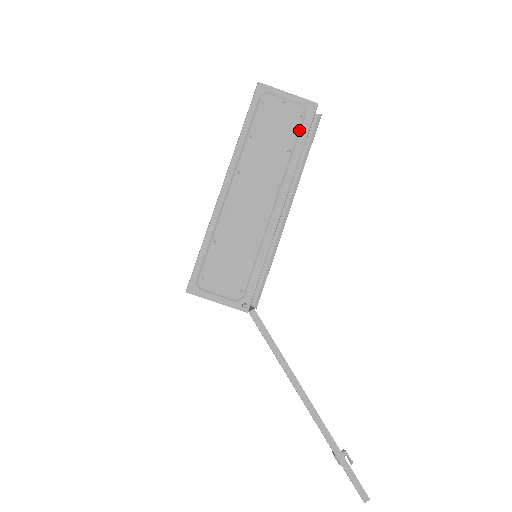
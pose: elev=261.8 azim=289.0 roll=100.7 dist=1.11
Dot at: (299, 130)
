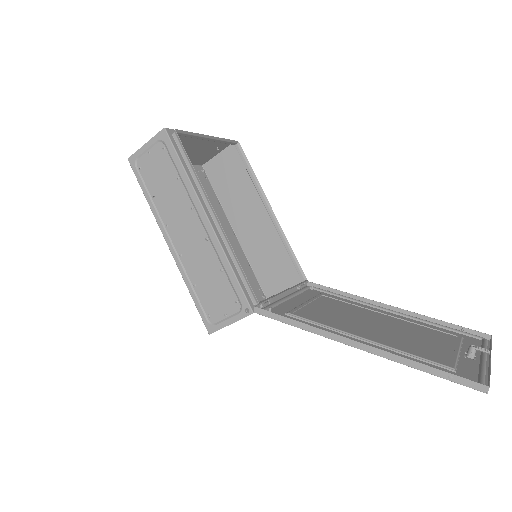
Dot at: (171, 158)
